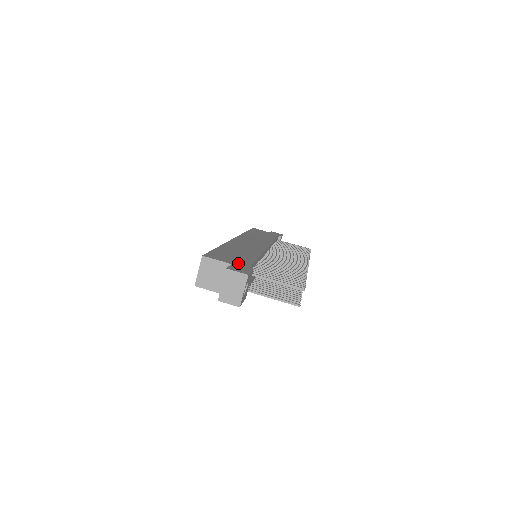
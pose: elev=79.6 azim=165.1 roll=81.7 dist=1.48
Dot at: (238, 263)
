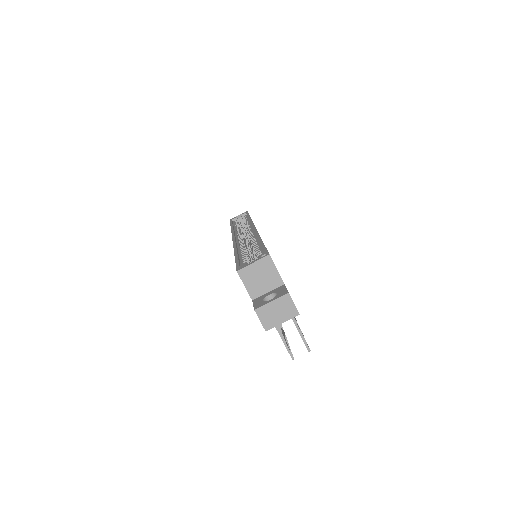
Dot at: occluded
